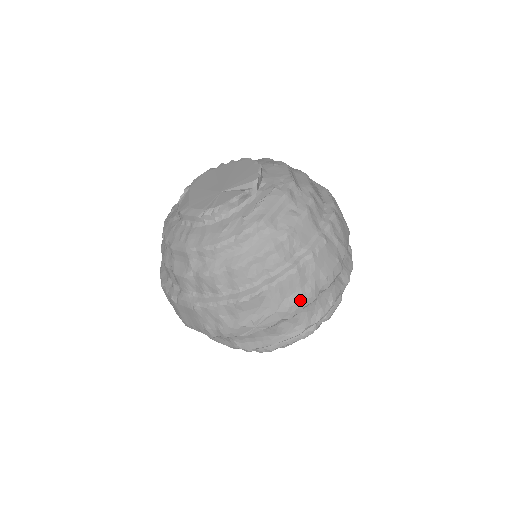
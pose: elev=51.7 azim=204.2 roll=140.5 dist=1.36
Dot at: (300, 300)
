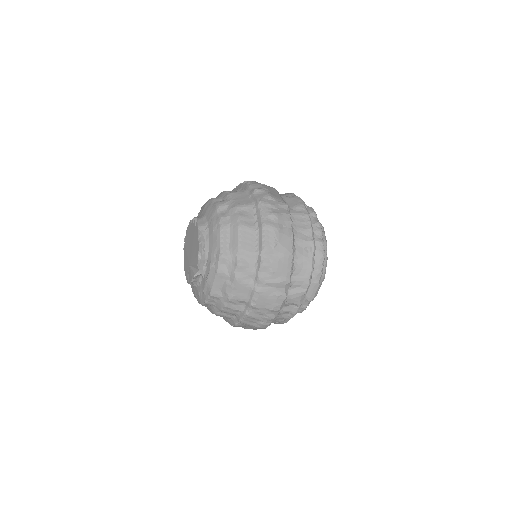
Dot at: (263, 323)
